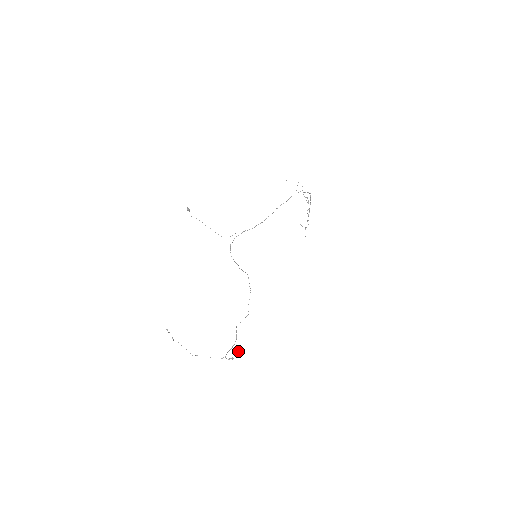
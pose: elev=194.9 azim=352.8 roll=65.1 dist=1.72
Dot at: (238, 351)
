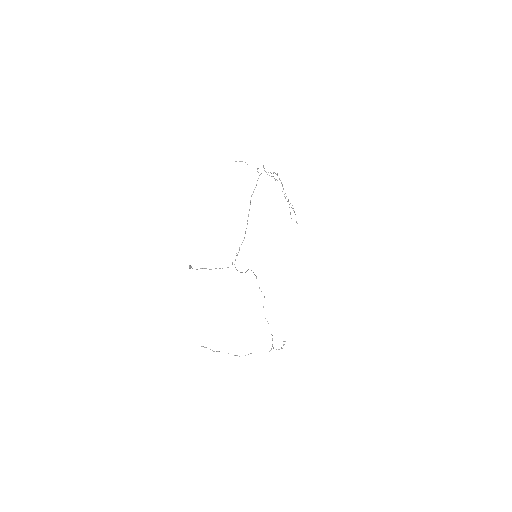
Dot at: occluded
